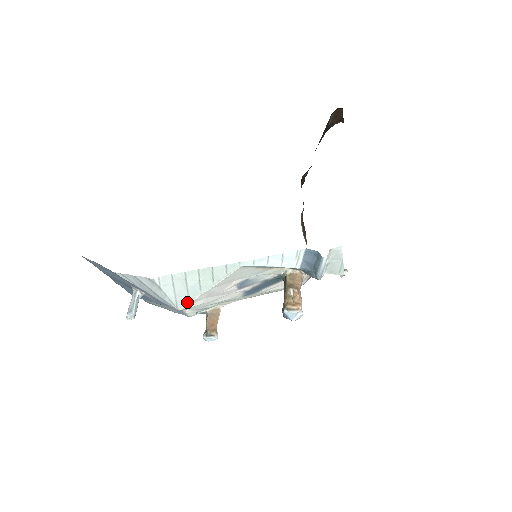
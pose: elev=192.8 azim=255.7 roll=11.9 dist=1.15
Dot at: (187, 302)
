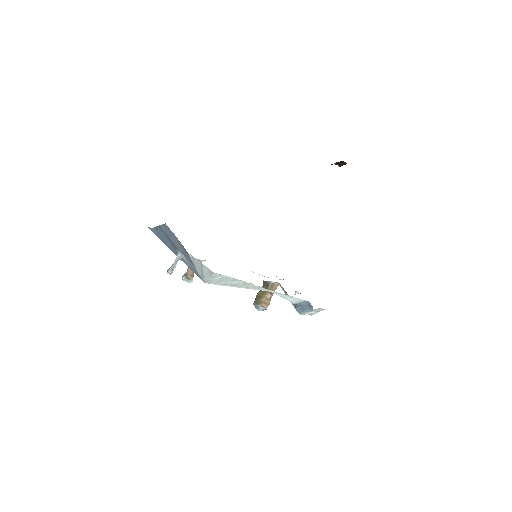
Dot at: (215, 284)
